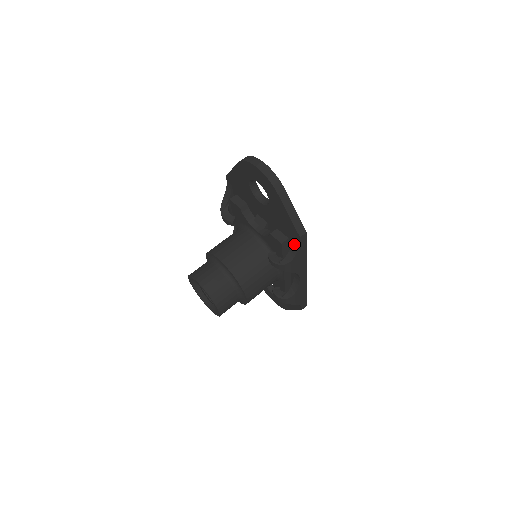
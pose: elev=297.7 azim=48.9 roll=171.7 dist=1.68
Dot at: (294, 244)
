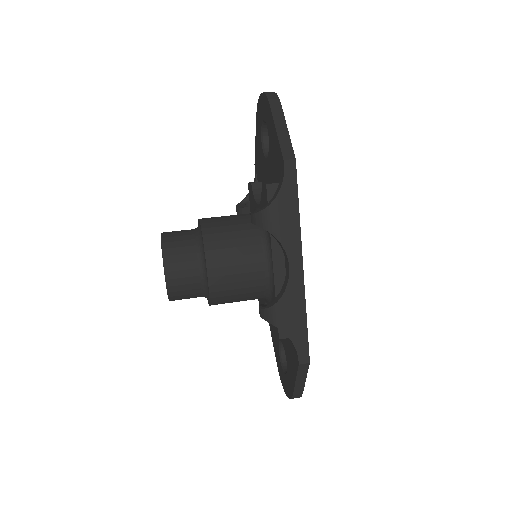
Dot at: (280, 182)
